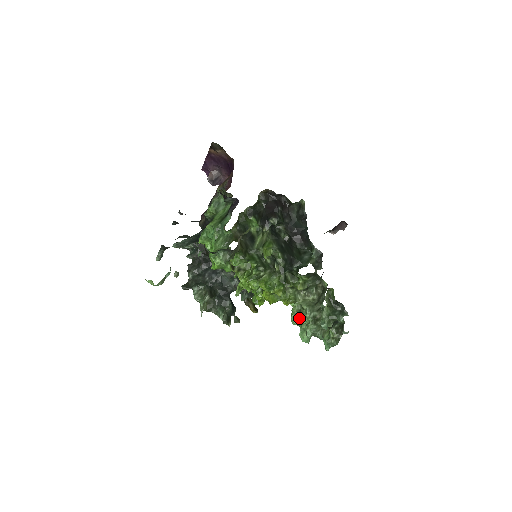
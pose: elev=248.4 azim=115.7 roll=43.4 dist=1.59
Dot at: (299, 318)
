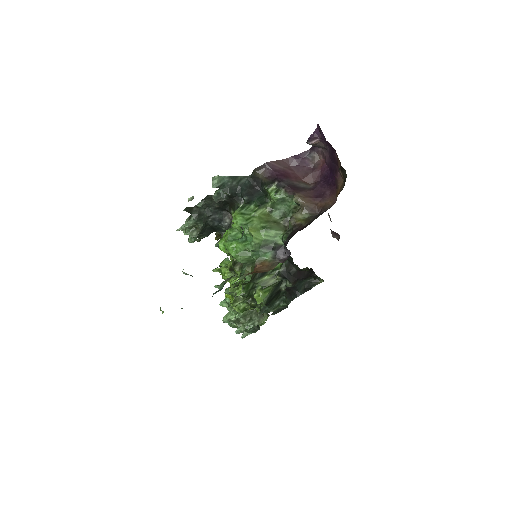
Dot at: occluded
